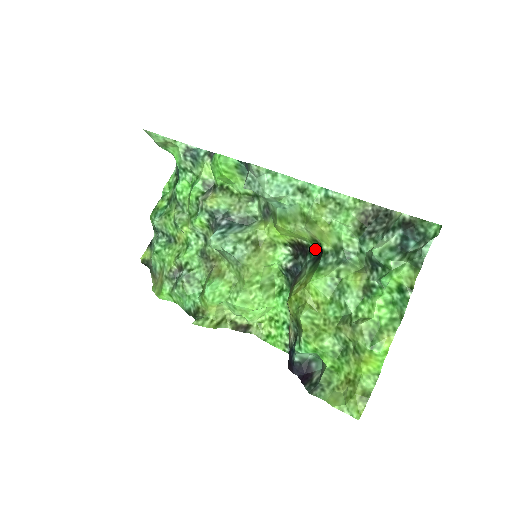
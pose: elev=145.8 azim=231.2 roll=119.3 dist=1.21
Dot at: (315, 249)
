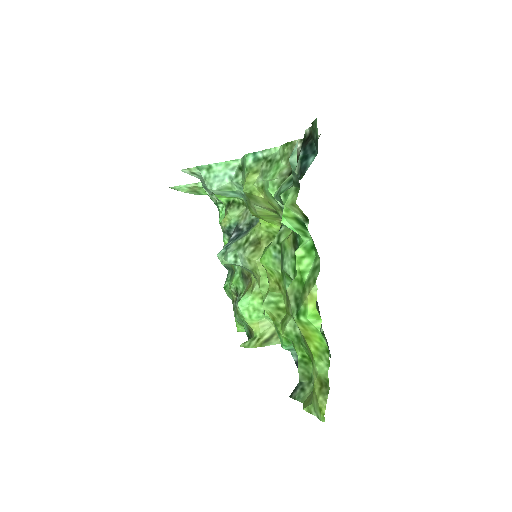
Dot at: occluded
